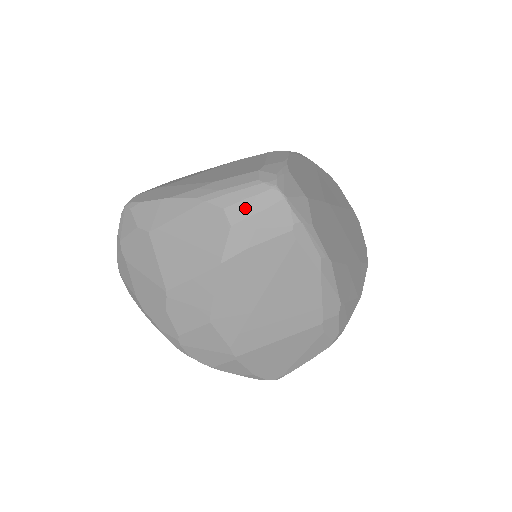
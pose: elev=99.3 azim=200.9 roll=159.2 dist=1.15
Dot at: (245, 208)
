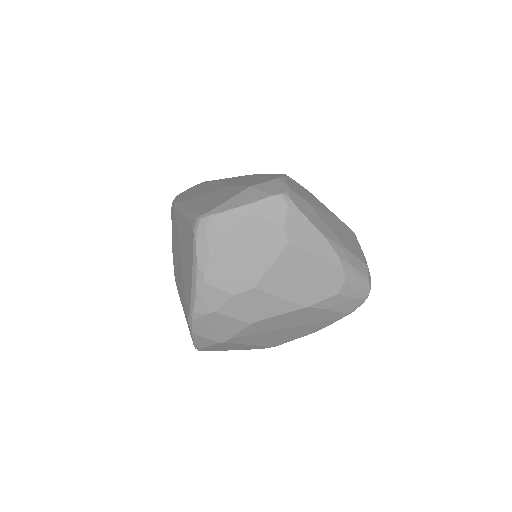
Dot at: (352, 290)
